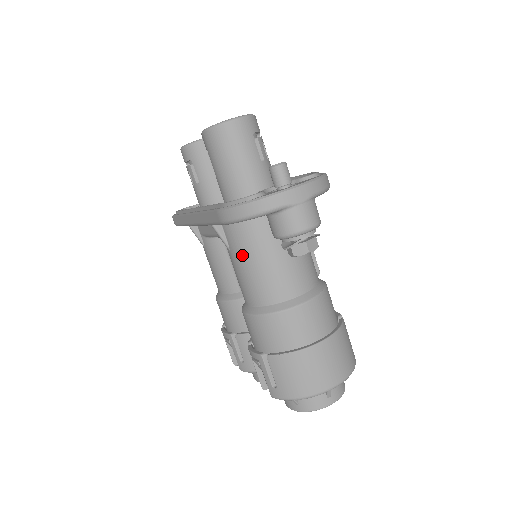
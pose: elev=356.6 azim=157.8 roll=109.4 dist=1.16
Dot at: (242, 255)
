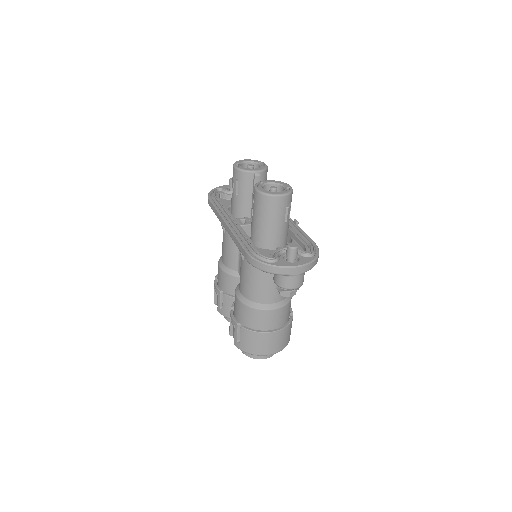
Dot at: (250, 270)
